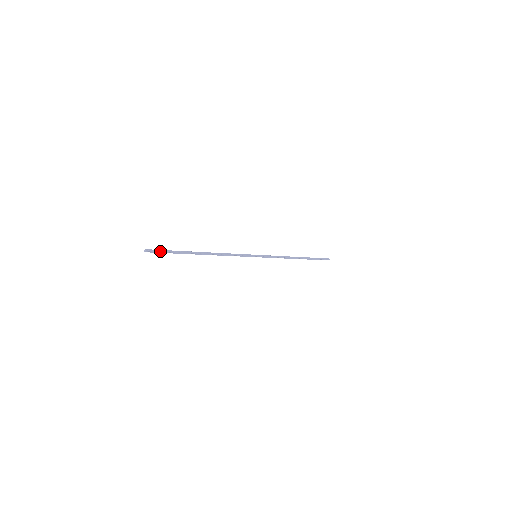
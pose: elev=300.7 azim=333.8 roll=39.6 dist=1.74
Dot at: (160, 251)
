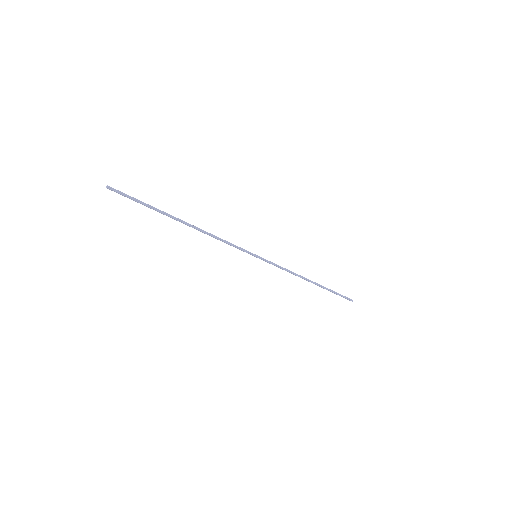
Dot at: (127, 195)
